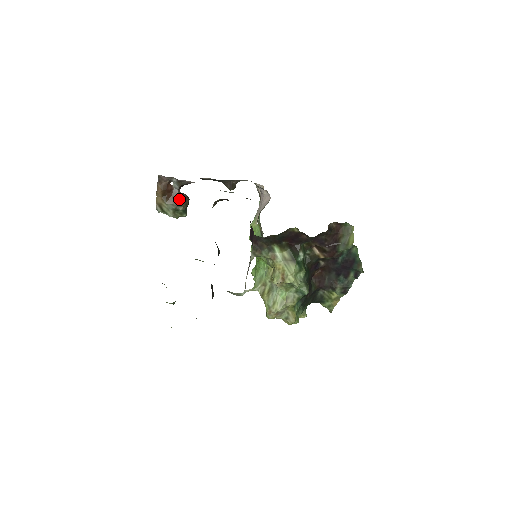
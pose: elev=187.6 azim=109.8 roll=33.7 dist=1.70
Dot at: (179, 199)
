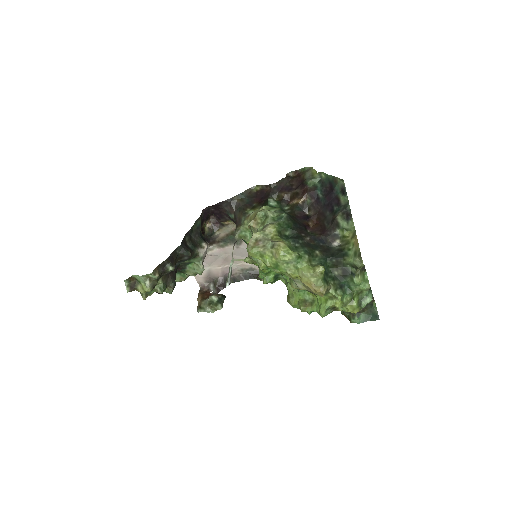
Dot at: occluded
